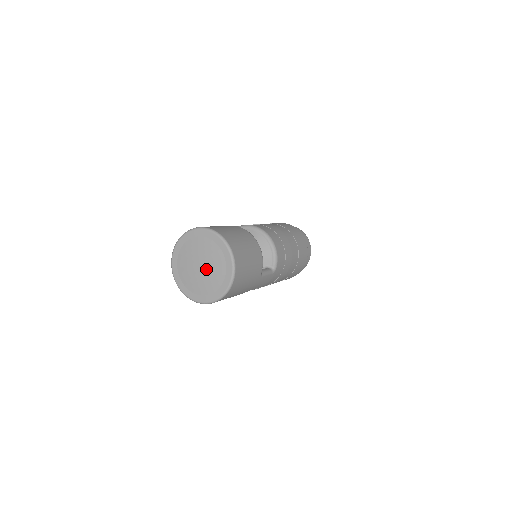
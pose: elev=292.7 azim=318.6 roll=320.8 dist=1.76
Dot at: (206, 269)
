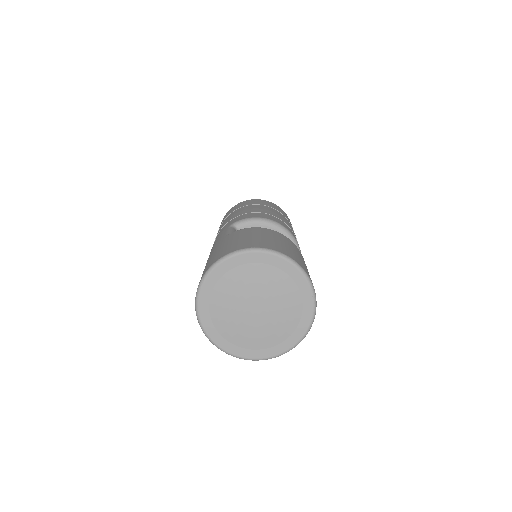
Dot at: (267, 311)
